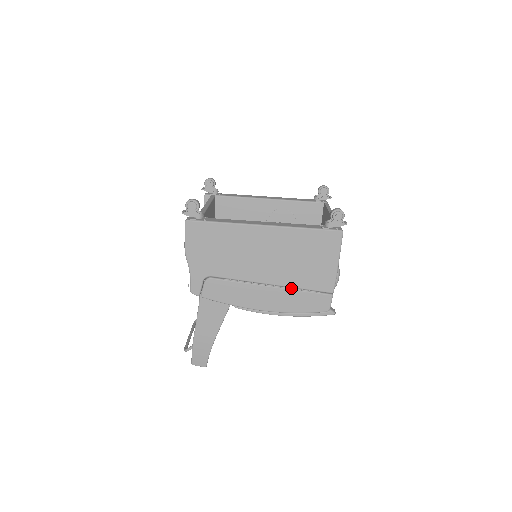
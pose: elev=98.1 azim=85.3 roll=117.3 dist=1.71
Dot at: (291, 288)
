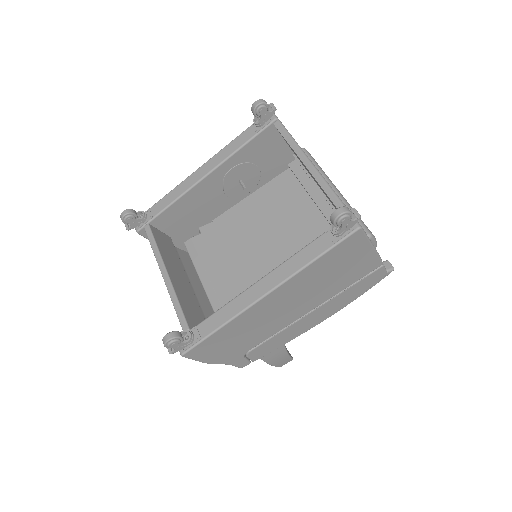
Dot at: (336, 295)
